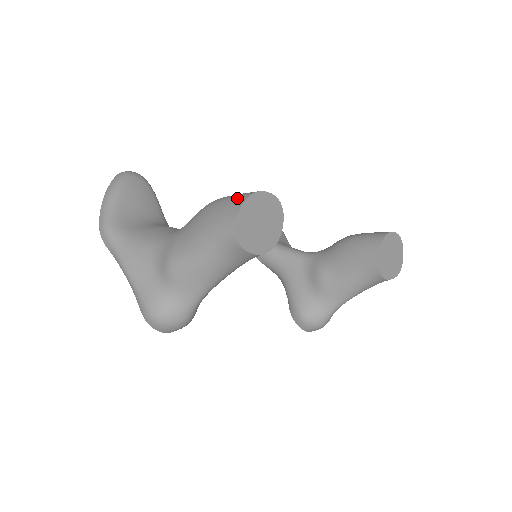
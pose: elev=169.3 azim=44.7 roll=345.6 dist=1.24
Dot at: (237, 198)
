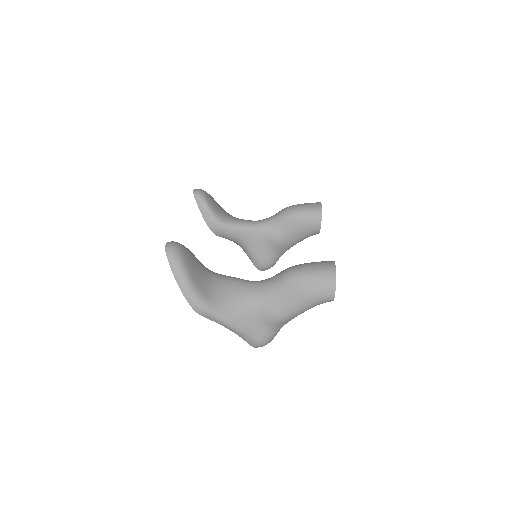
Dot at: (326, 277)
